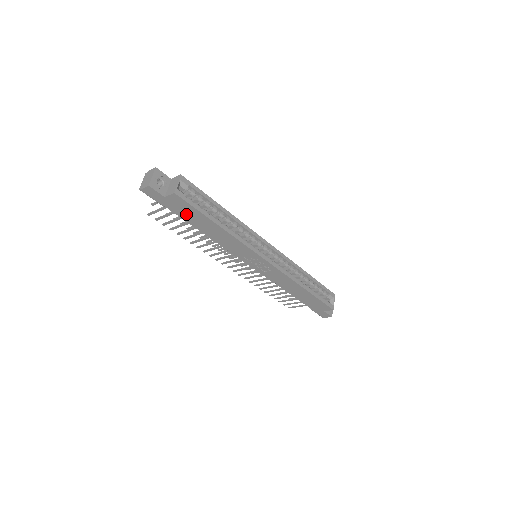
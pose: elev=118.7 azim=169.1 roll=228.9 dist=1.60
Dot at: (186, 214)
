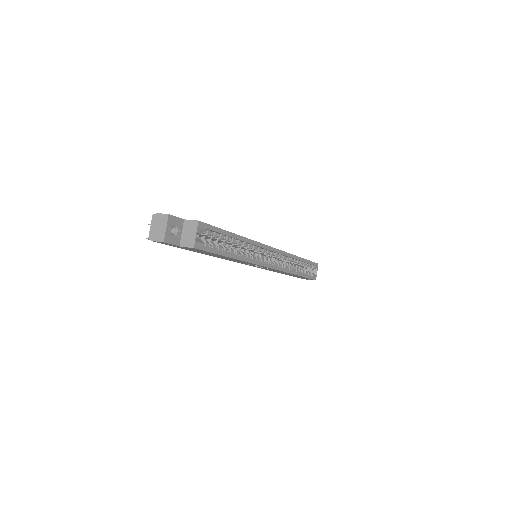
Dot at: (198, 251)
